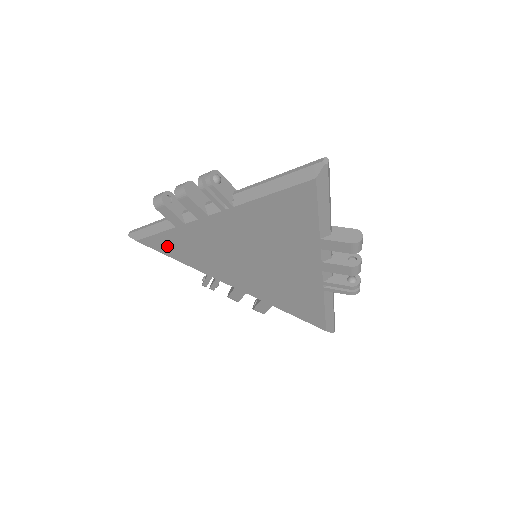
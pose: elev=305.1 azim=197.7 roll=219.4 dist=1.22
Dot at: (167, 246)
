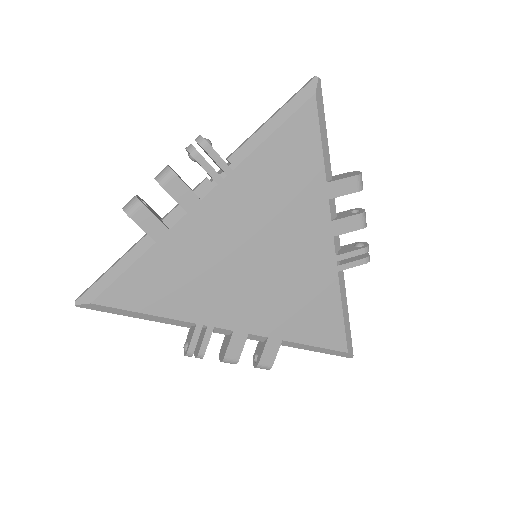
Dot at: (140, 290)
